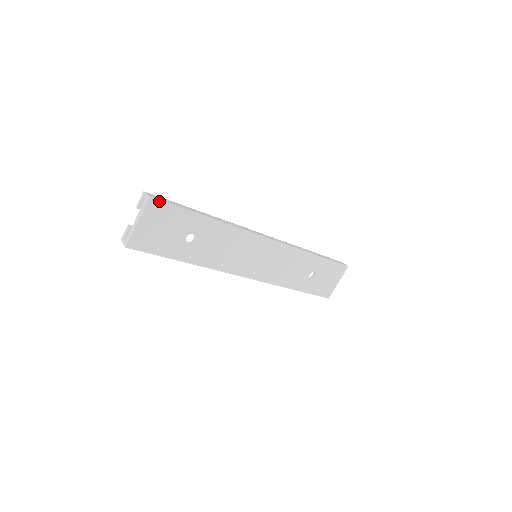
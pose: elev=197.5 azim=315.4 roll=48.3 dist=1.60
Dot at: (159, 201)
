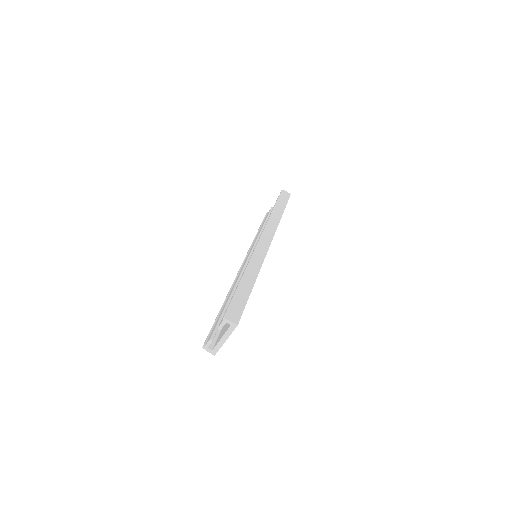
Dot at: occluded
